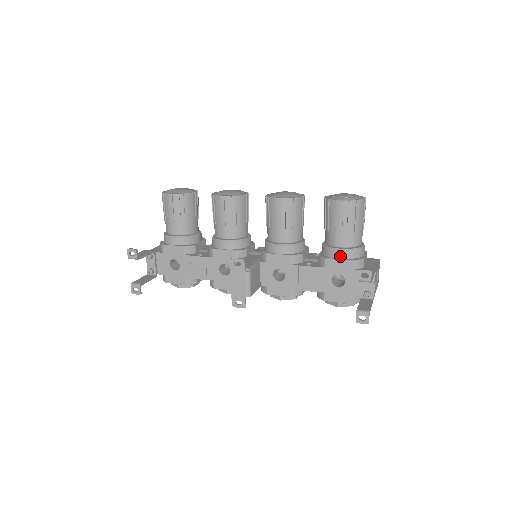
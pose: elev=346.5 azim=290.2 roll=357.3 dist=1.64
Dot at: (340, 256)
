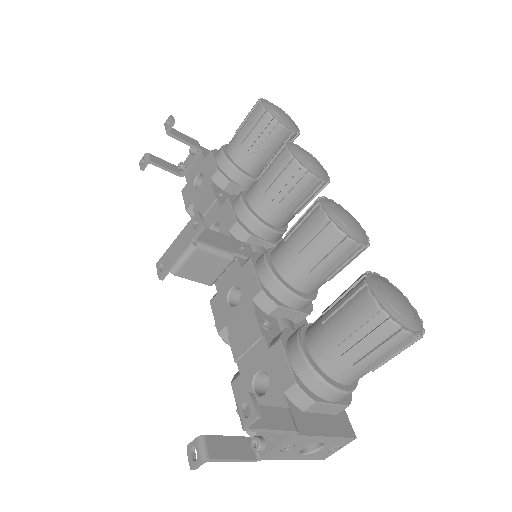
Dot at: (293, 358)
